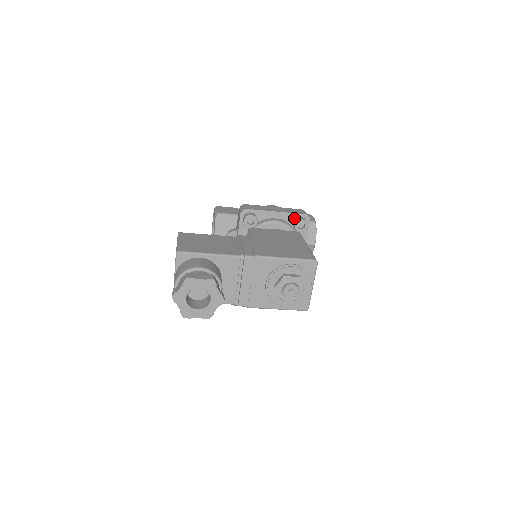
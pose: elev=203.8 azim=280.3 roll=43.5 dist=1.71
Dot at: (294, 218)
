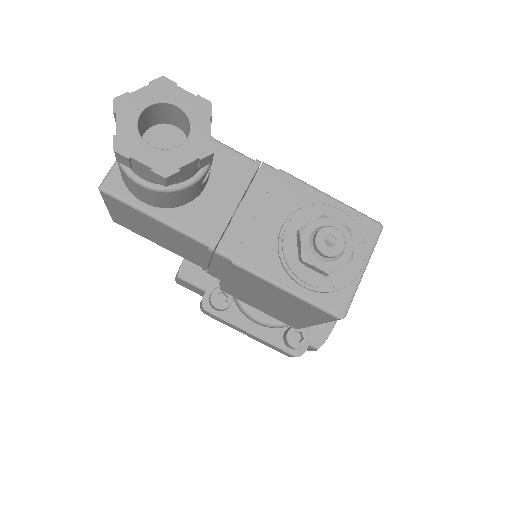
Dot at: occluded
